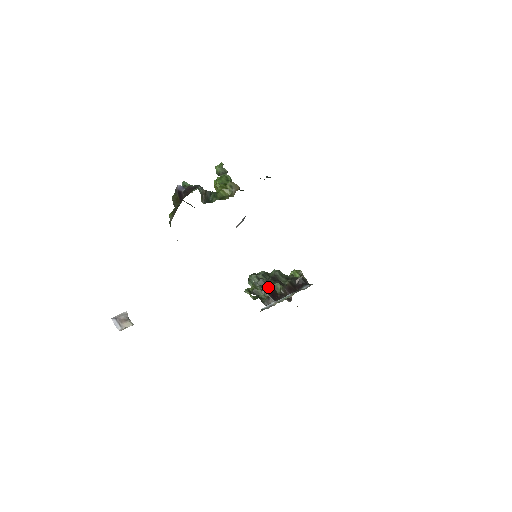
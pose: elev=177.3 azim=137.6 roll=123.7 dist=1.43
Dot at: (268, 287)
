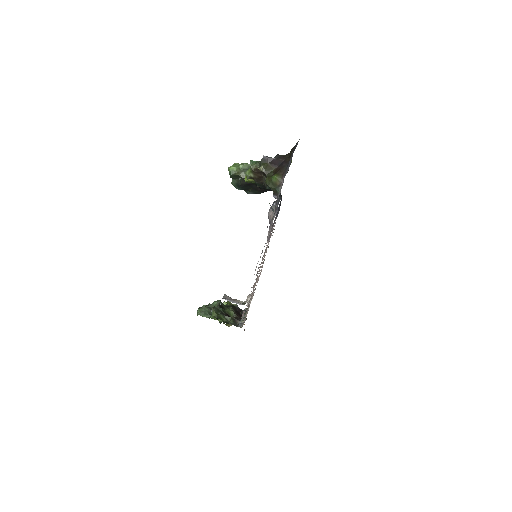
Dot at: (223, 313)
